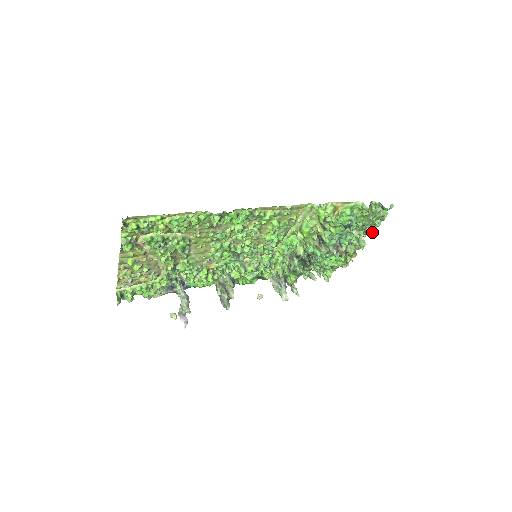
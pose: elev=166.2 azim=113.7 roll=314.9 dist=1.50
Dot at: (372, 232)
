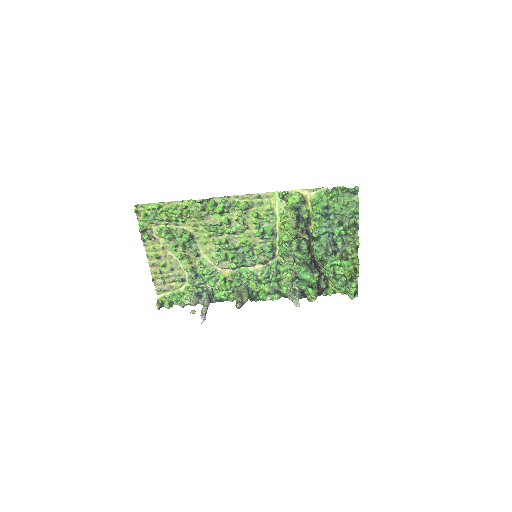
Dot at: (357, 222)
